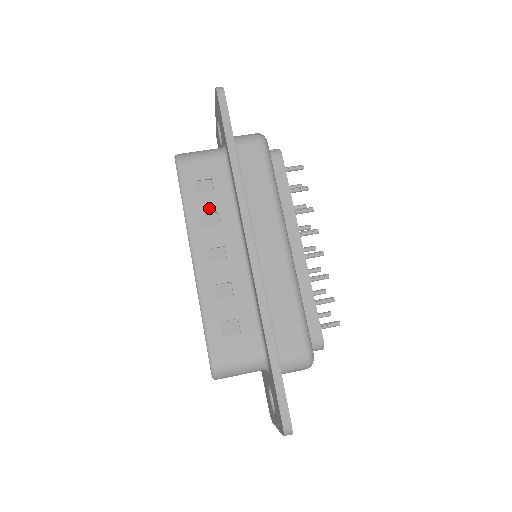
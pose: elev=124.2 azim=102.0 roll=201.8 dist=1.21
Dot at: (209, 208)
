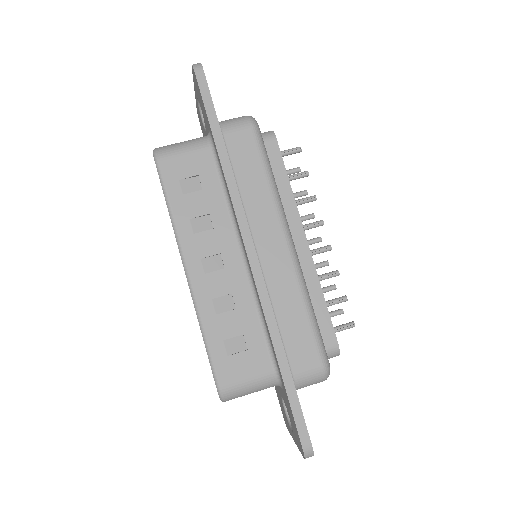
Dot at: (199, 210)
